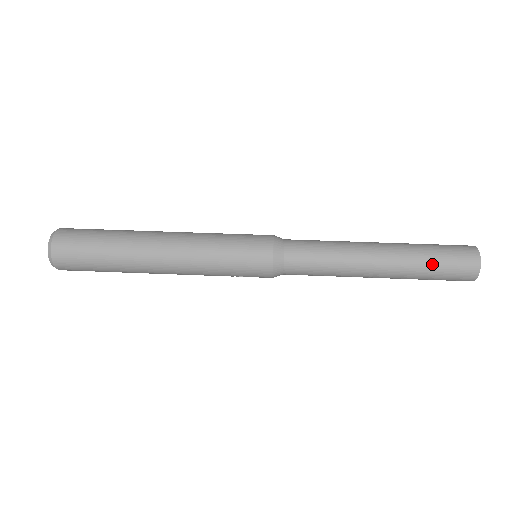
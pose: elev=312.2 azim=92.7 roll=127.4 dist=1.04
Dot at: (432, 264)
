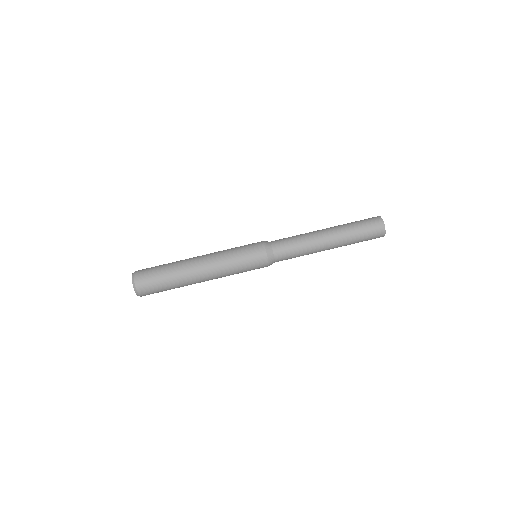
Dot at: (358, 237)
